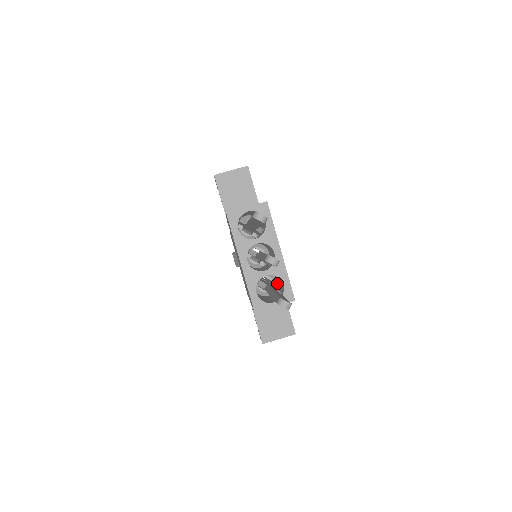
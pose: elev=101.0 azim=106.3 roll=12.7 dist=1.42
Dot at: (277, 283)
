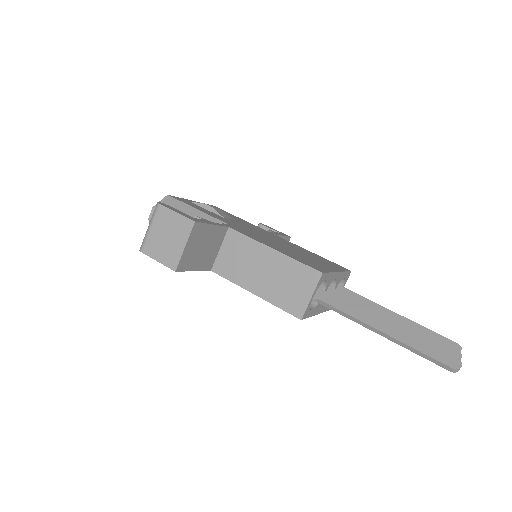
Dot at: occluded
